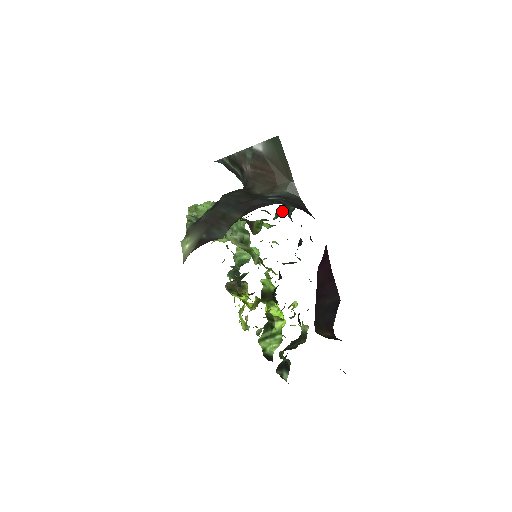
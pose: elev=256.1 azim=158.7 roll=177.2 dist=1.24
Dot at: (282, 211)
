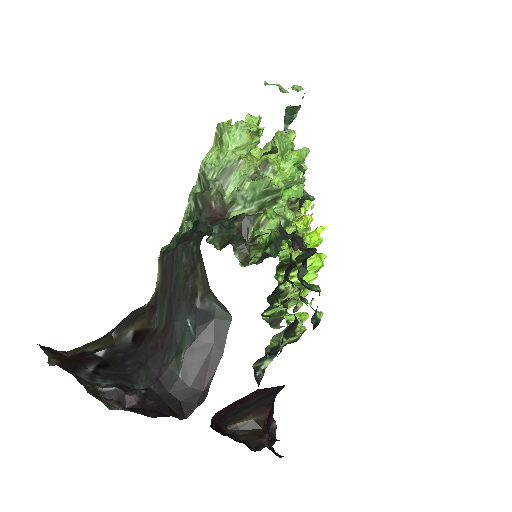
Dot at: (271, 243)
